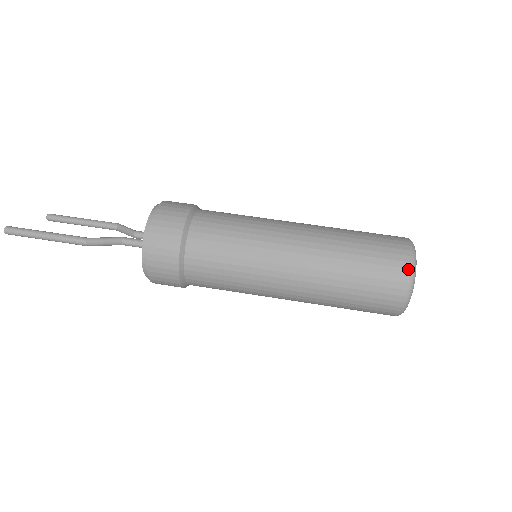
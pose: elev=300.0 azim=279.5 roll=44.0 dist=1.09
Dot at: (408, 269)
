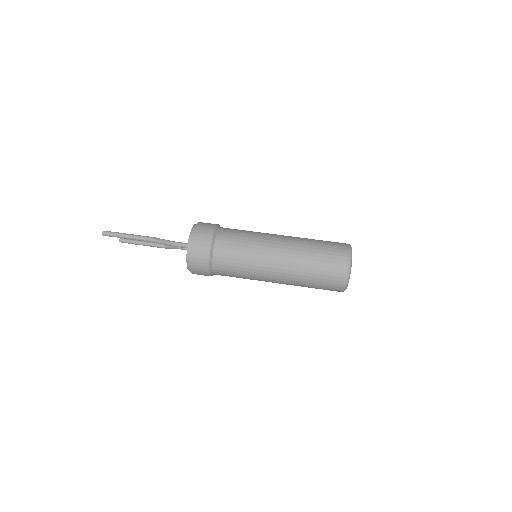
Dot at: (347, 254)
